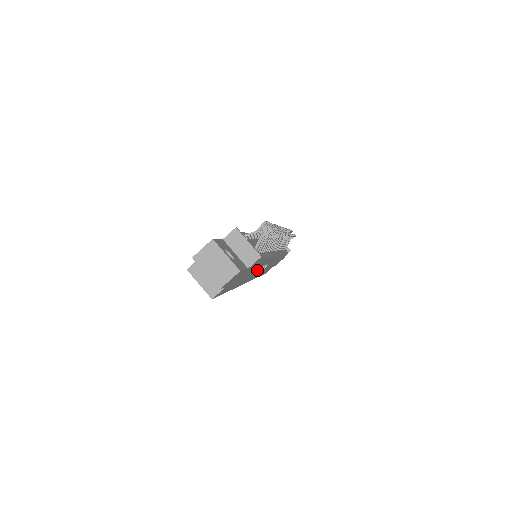
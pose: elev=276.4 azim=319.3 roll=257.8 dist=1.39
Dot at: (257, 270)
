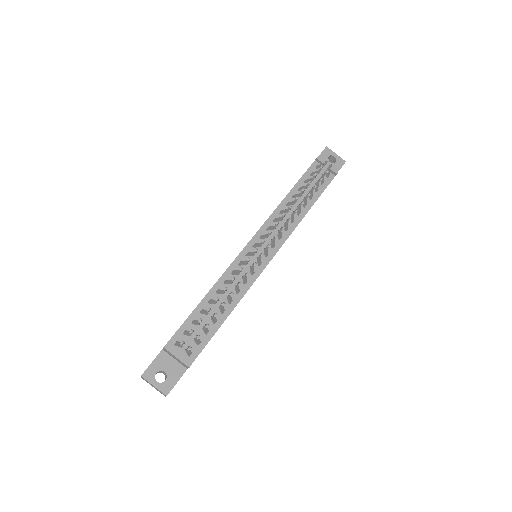
Dot at: occluded
